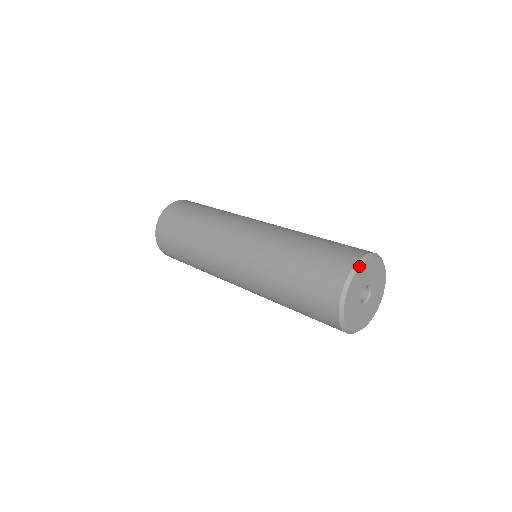
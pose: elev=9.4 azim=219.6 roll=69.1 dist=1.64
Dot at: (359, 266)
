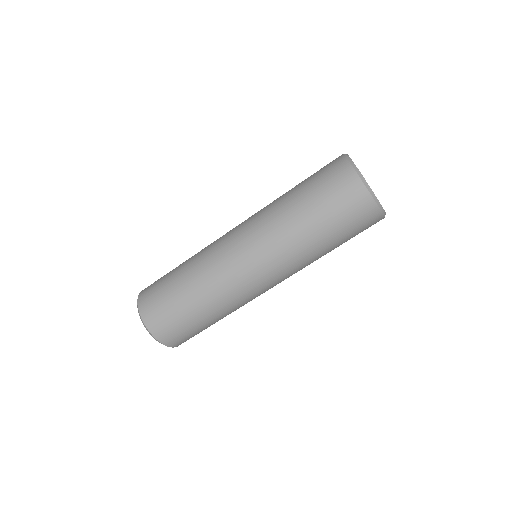
Dot at: (349, 157)
